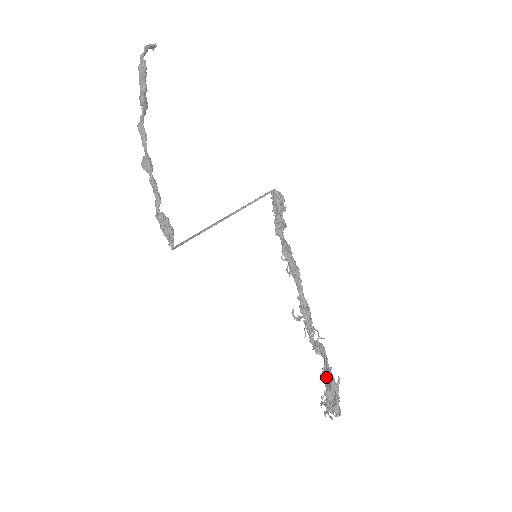
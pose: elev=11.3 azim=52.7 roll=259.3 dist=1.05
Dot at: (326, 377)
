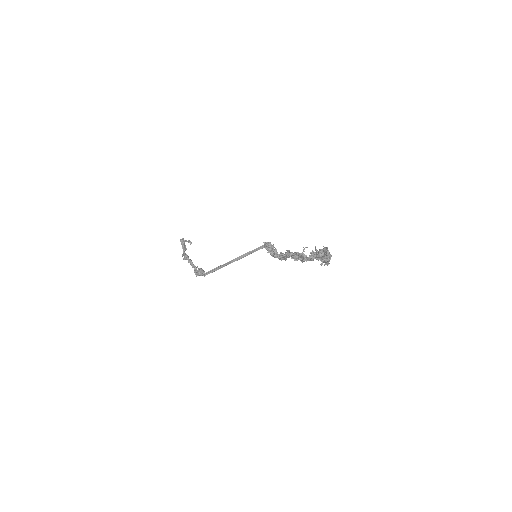
Dot at: occluded
